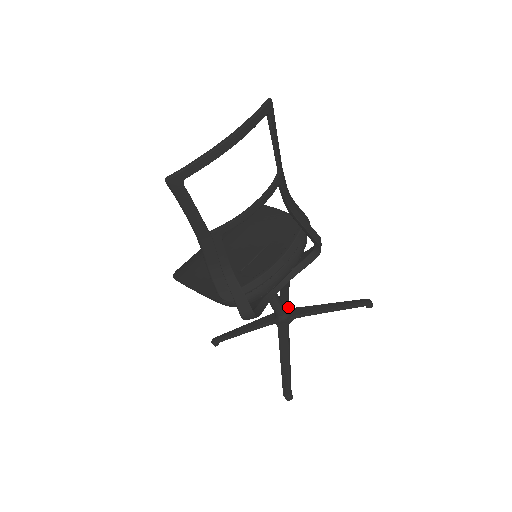
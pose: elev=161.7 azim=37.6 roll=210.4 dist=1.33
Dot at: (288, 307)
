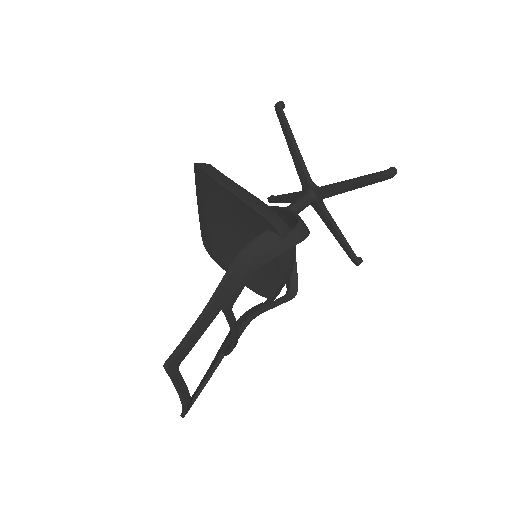
Dot at: (311, 188)
